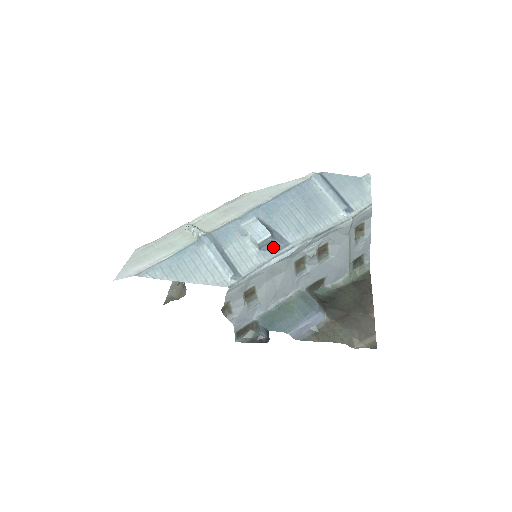
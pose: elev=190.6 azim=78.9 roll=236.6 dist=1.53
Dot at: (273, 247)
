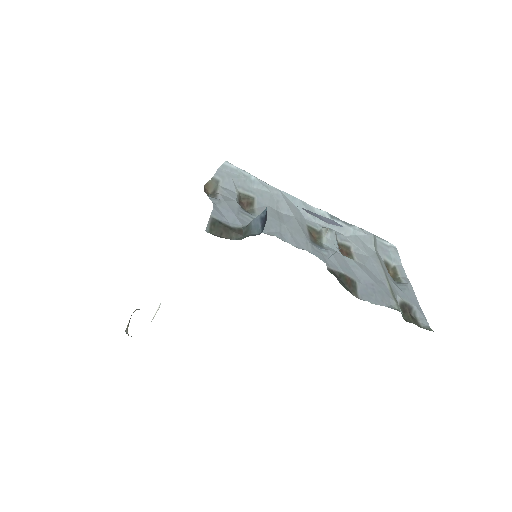
Dot at: occluded
